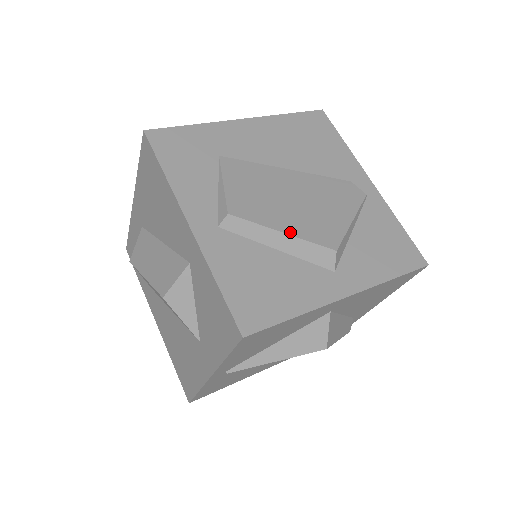
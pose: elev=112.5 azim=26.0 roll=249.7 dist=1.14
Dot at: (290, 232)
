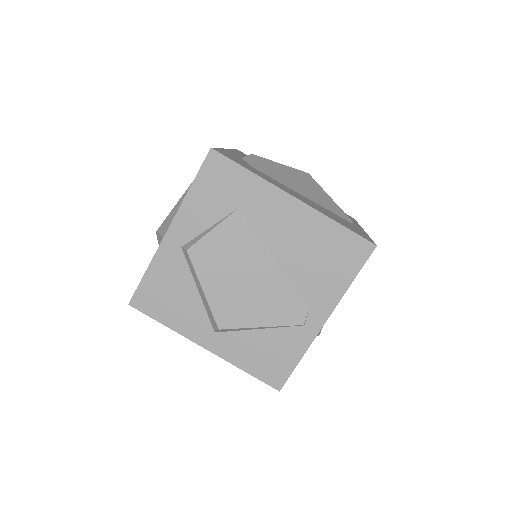
Dot at: (207, 294)
